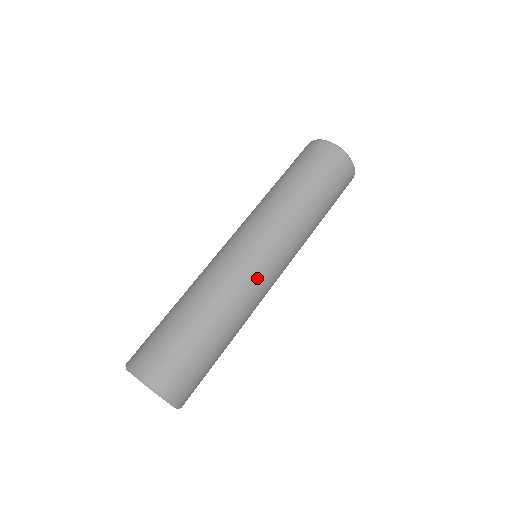
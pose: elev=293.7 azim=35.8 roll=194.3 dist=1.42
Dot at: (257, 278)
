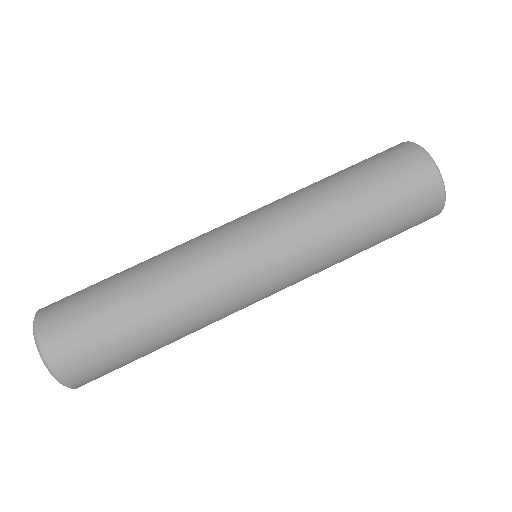
Dot at: (221, 262)
